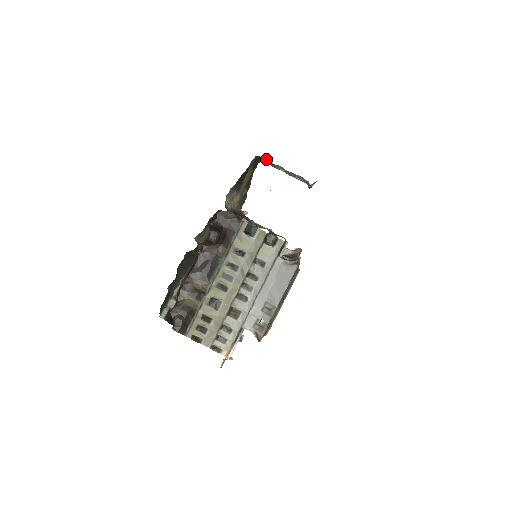
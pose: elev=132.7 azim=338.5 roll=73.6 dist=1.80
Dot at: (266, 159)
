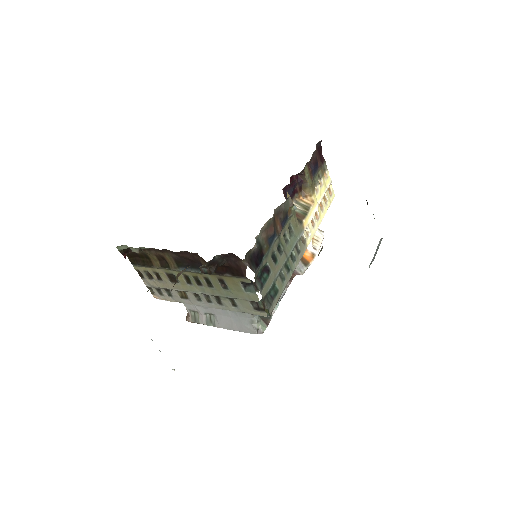
Dot at: occluded
